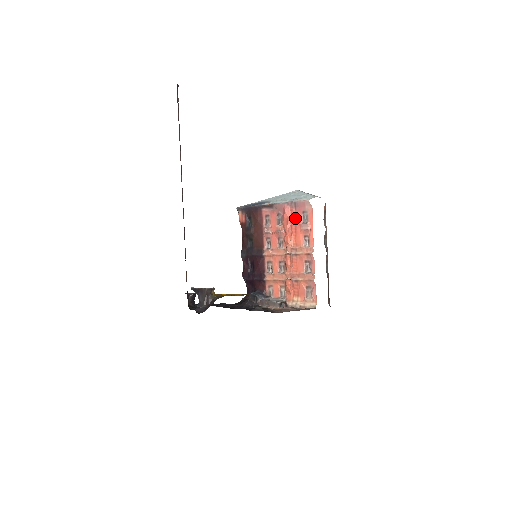
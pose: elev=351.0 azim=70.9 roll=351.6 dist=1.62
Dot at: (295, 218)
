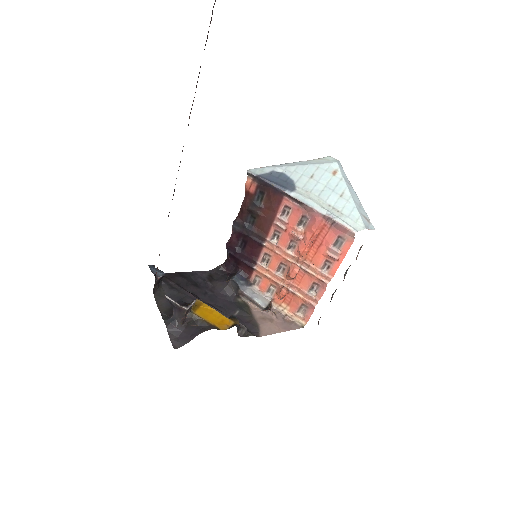
Dot at: (325, 236)
